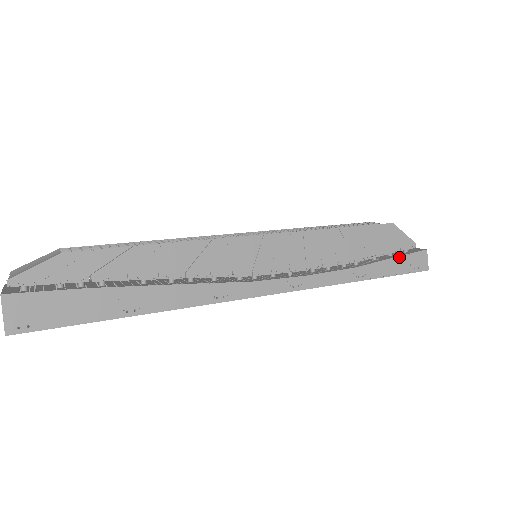
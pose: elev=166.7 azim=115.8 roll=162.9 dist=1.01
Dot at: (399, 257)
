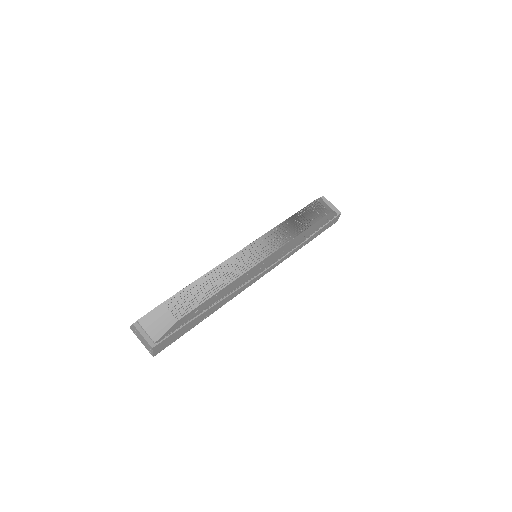
Dot at: (326, 225)
